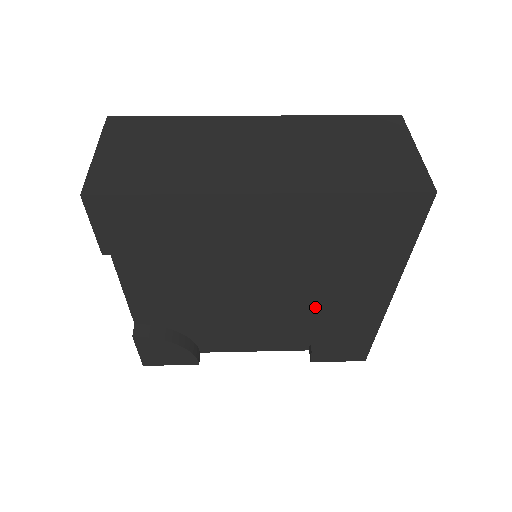
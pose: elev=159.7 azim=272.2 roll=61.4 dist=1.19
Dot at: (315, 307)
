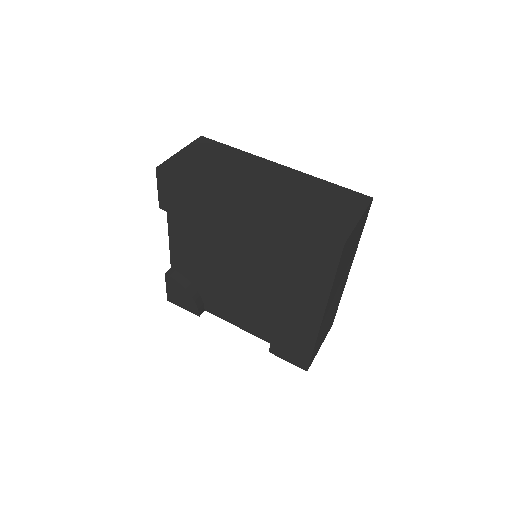
Dot at: (272, 302)
